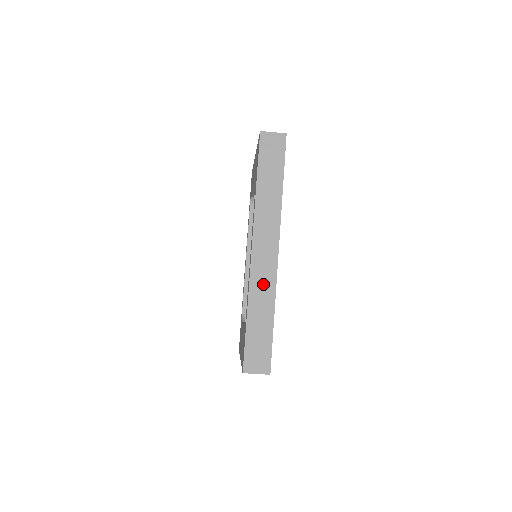
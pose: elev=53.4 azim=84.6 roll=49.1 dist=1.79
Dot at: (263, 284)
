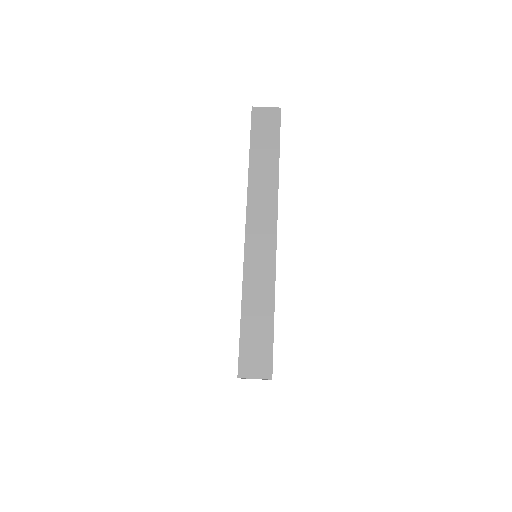
Dot at: (260, 269)
